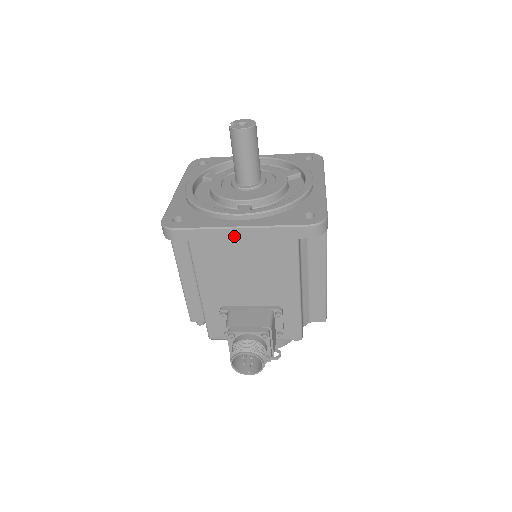
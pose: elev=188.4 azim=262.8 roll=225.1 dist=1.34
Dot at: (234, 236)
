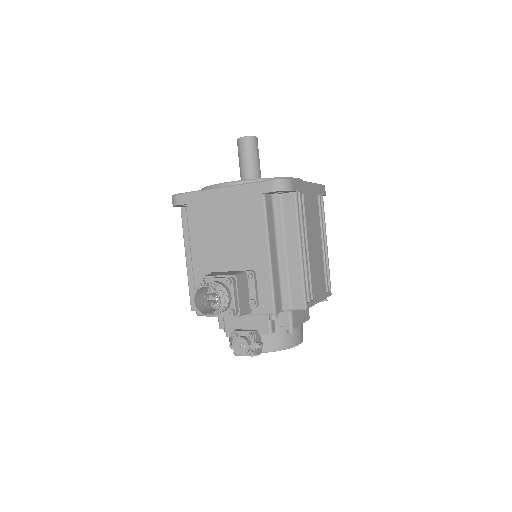
Dot at: (217, 196)
